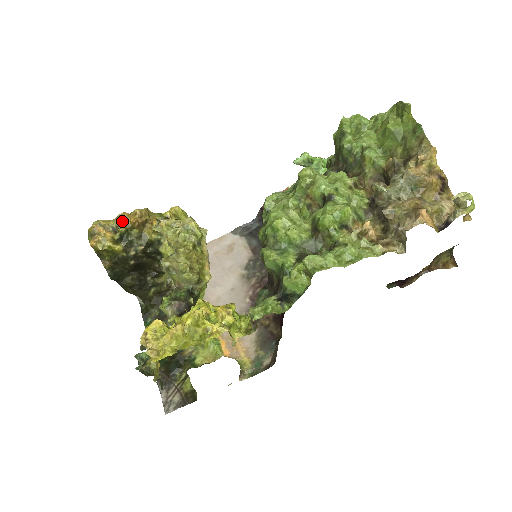
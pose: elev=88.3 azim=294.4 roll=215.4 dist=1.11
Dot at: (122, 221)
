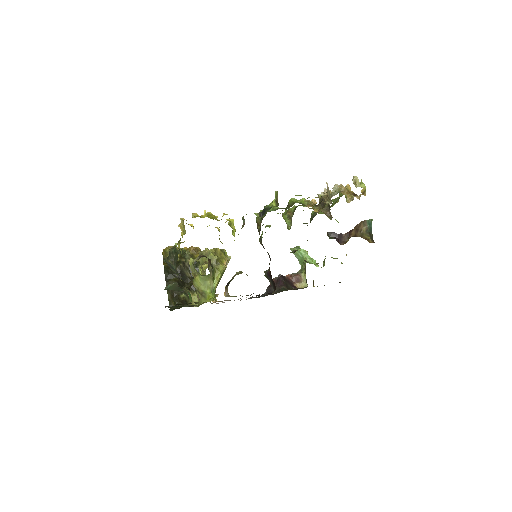
Dot at: (185, 248)
